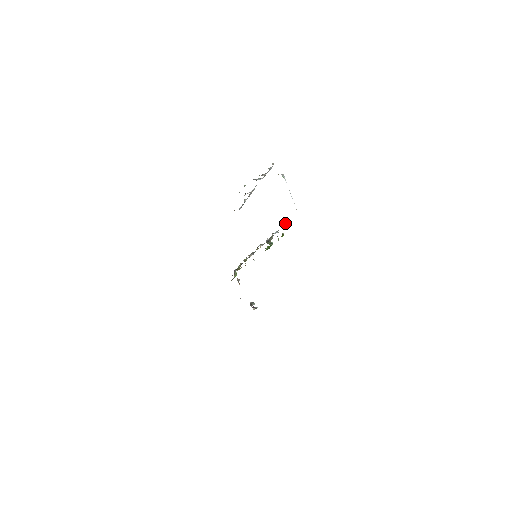
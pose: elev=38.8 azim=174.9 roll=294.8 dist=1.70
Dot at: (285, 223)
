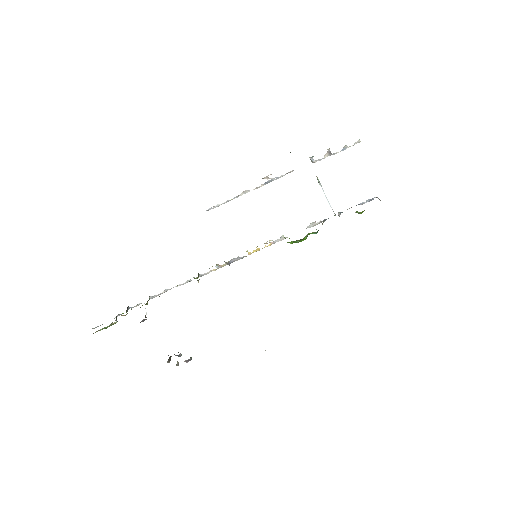
Dot at: occluded
